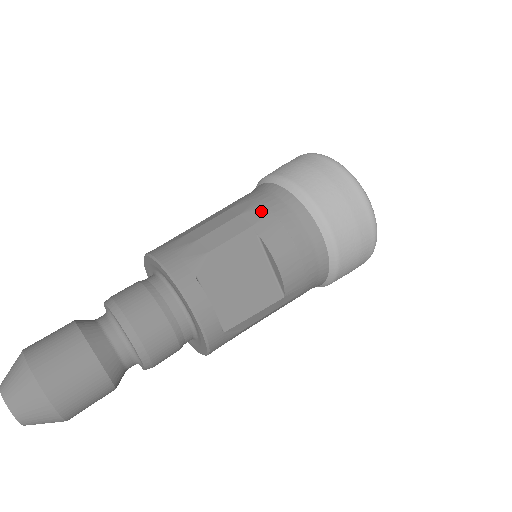
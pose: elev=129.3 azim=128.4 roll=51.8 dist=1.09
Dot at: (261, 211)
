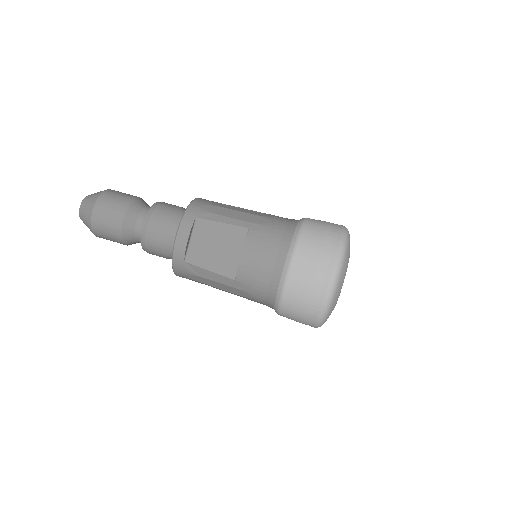
Dot at: (268, 222)
